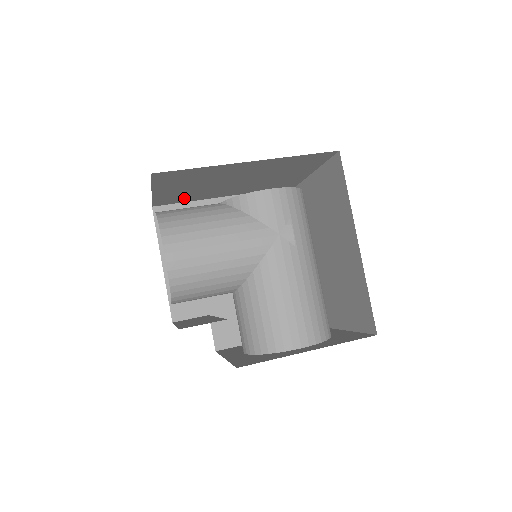
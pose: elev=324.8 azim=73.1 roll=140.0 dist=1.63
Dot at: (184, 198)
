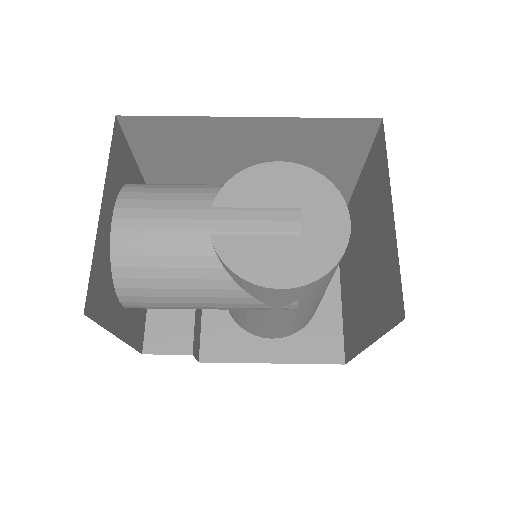
Dot at: occluded
